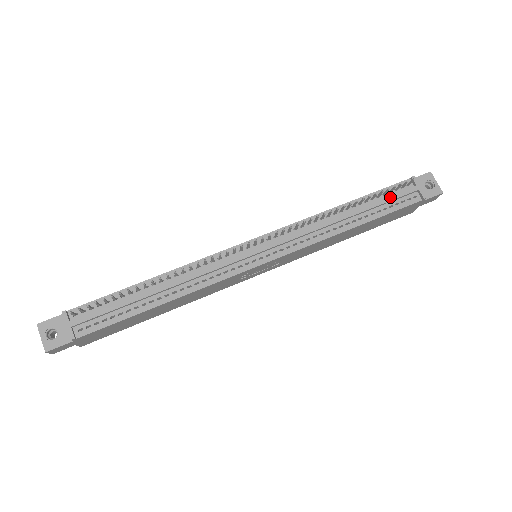
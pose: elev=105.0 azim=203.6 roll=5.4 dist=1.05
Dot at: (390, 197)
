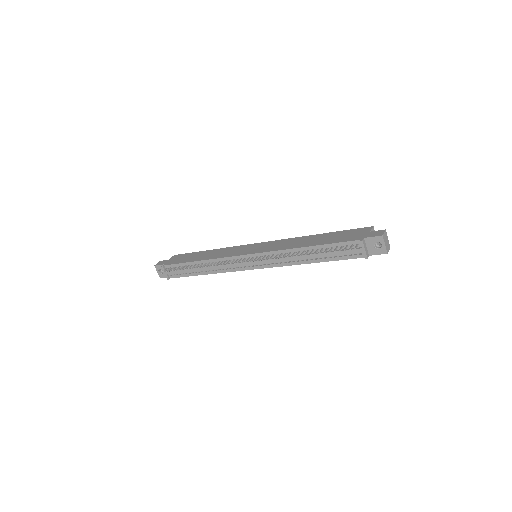
Dot at: (339, 252)
